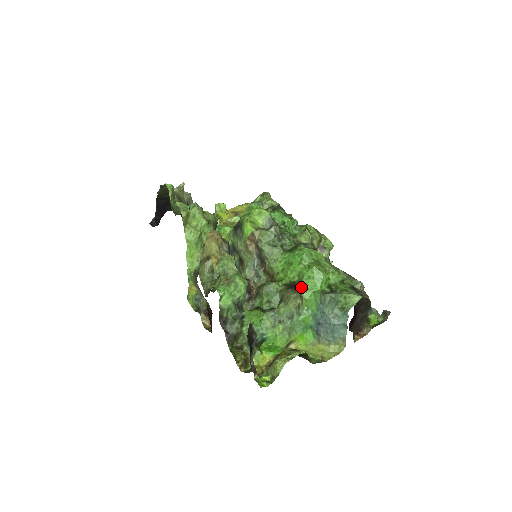
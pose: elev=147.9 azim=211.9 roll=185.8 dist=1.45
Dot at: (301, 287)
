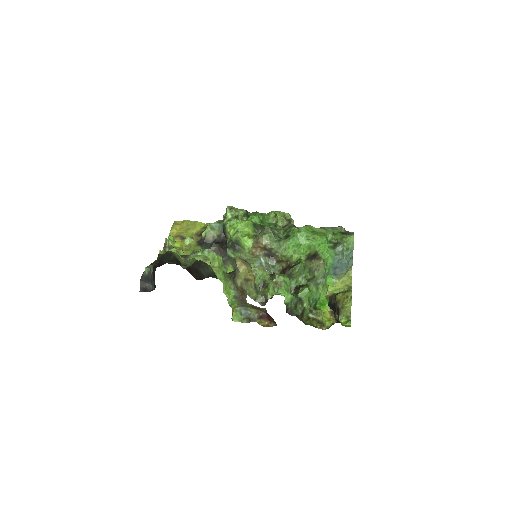
Dot at: (318, 254)
